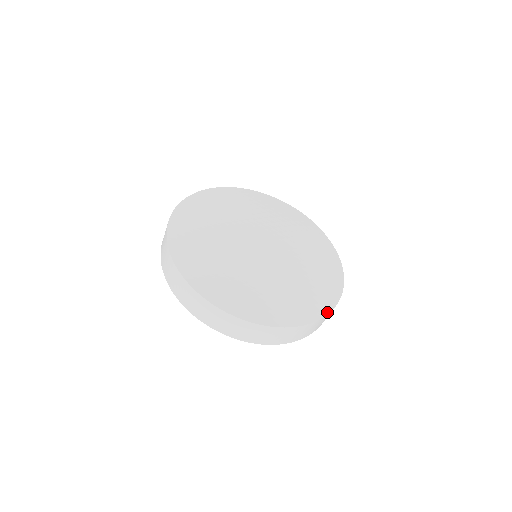
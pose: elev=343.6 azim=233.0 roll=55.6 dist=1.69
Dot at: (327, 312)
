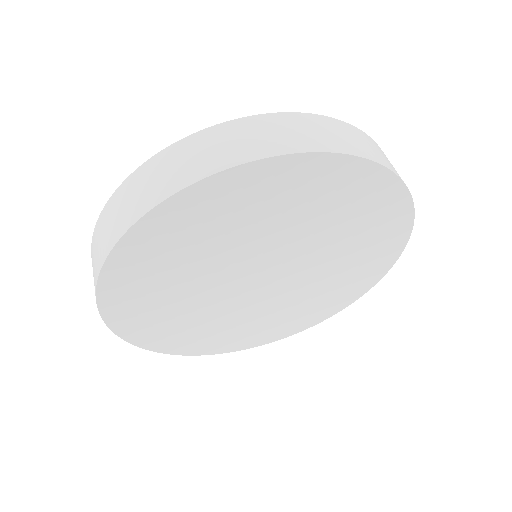
Dot at: occluded
